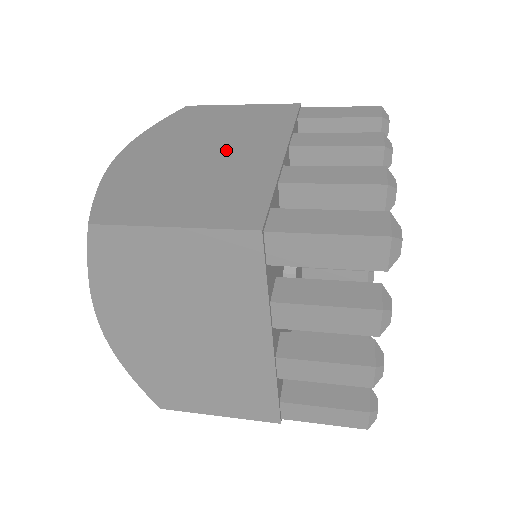
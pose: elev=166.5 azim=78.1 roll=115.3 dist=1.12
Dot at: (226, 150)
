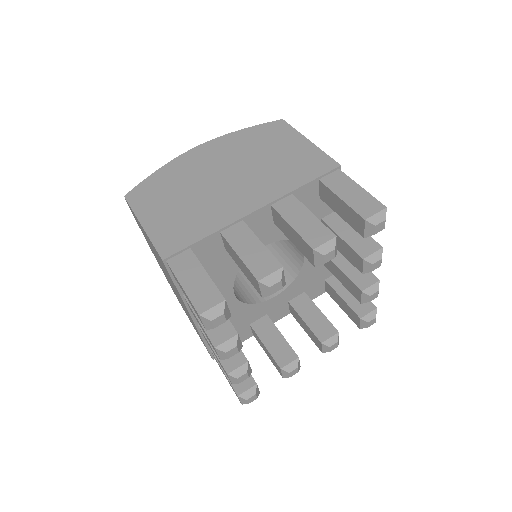
Dot at: (236, 184)
